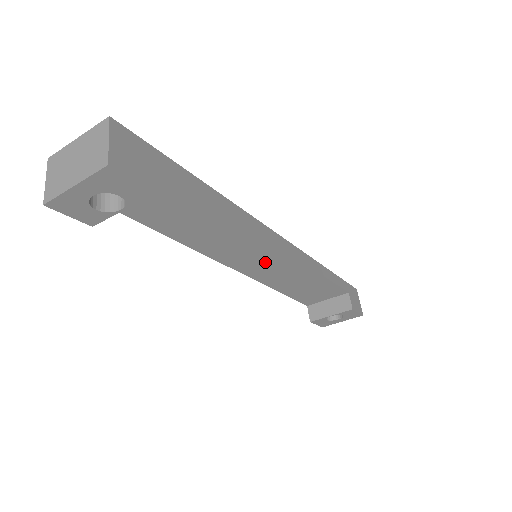
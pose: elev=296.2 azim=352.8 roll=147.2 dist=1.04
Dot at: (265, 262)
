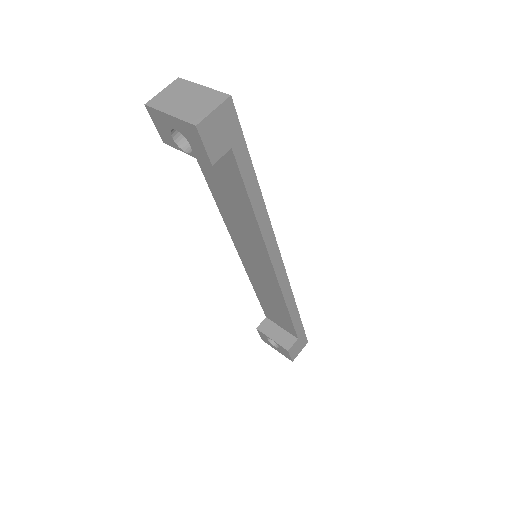
Dot at: (258, 265)
